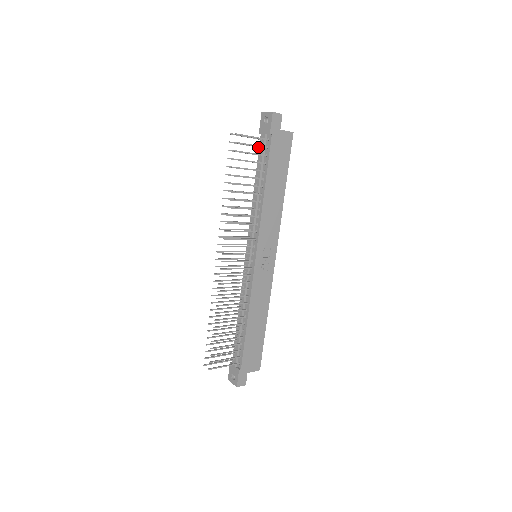
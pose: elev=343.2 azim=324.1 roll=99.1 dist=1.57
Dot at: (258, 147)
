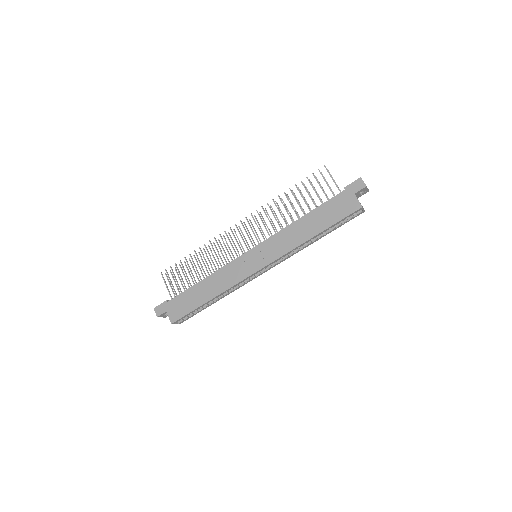
Dot at: occluded
